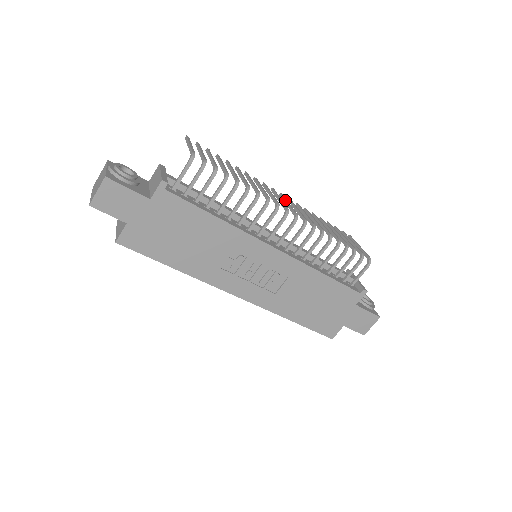
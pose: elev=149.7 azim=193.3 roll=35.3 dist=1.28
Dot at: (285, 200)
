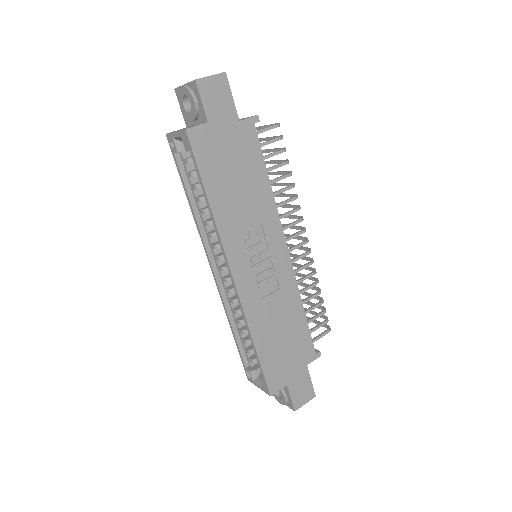
Dot at: (287, 234)
